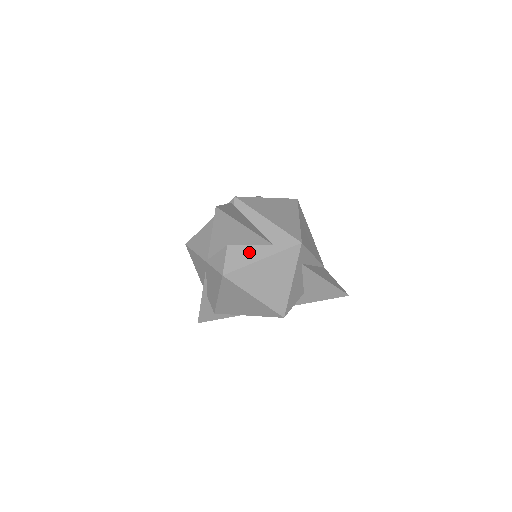
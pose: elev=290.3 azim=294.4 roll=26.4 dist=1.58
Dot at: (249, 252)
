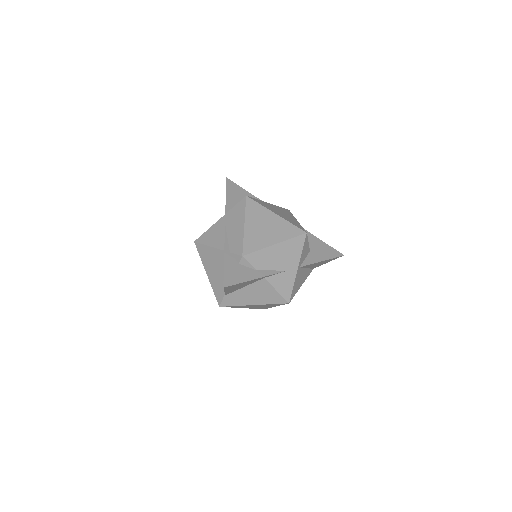
Dot at: occluded
